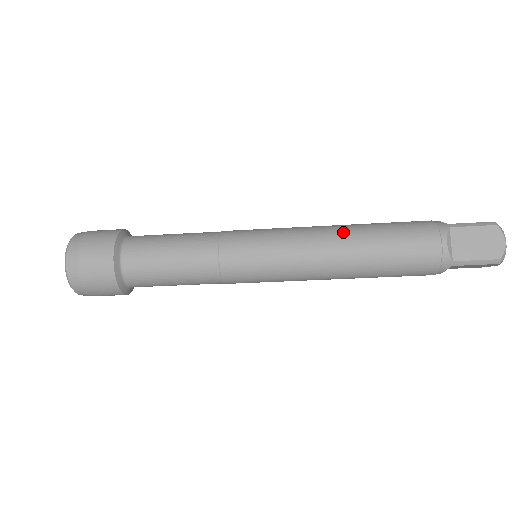
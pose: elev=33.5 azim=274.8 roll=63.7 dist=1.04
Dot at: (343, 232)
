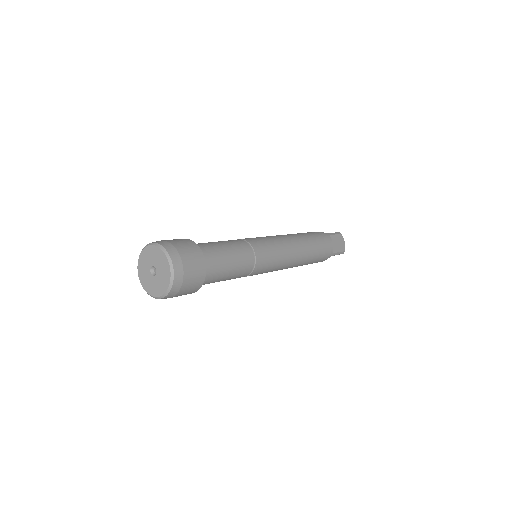
Dot at: (301, 263)
